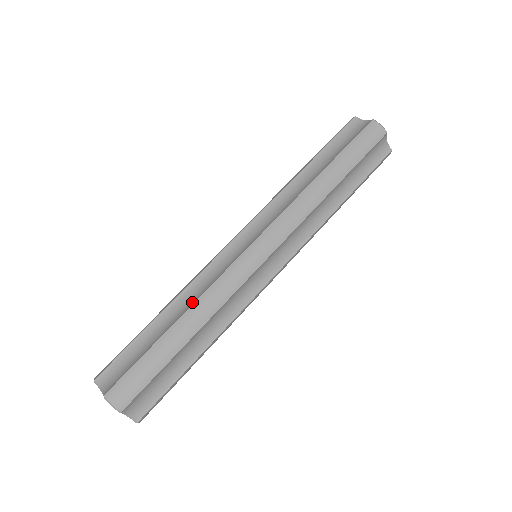
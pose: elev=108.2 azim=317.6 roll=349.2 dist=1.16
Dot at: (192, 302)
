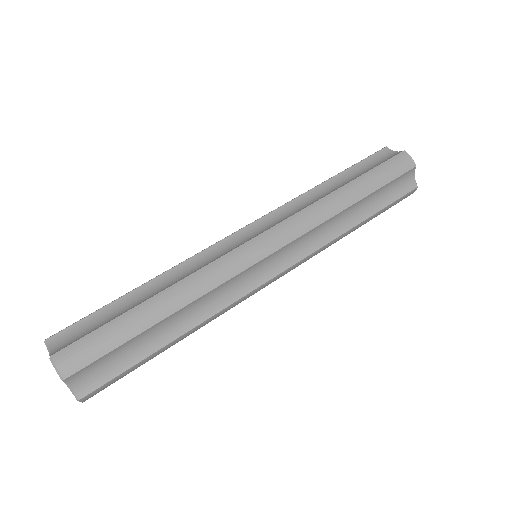
Dot at: (176, 281)
